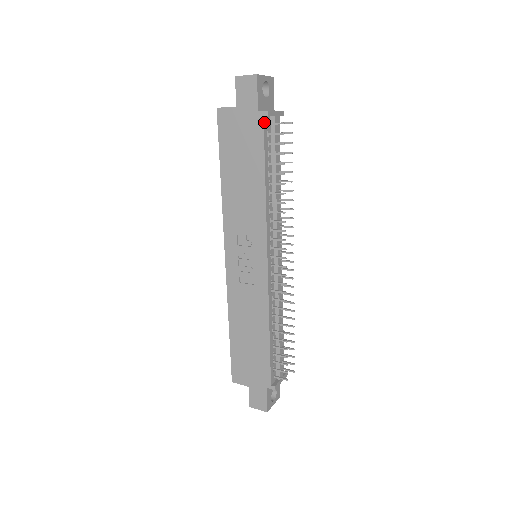
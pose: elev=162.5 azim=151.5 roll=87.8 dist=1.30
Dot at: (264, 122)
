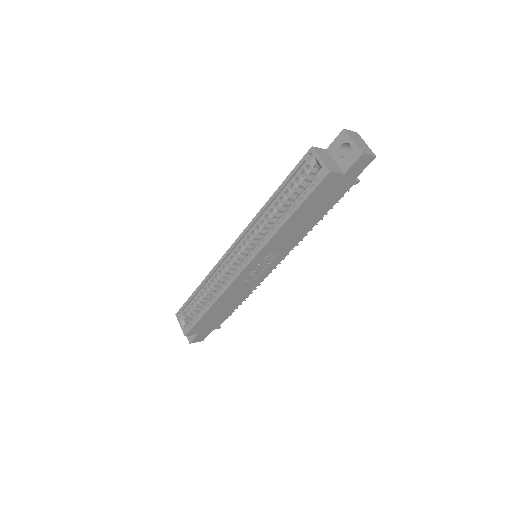
Dot at: (350, 186)
